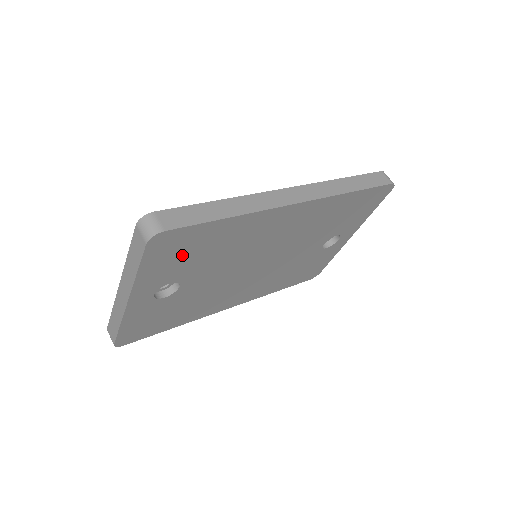
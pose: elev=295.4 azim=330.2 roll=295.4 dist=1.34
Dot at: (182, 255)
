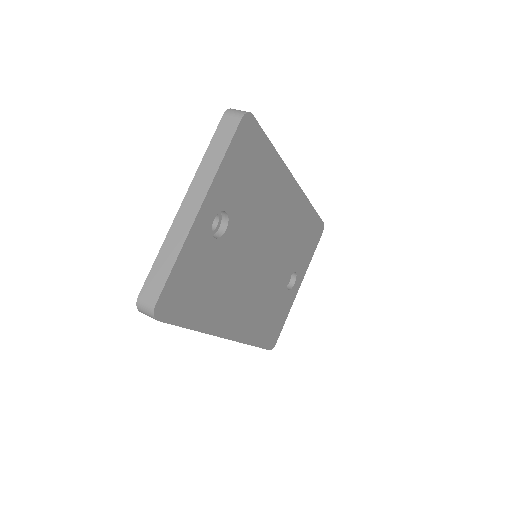
Dot at: (245, 169)
